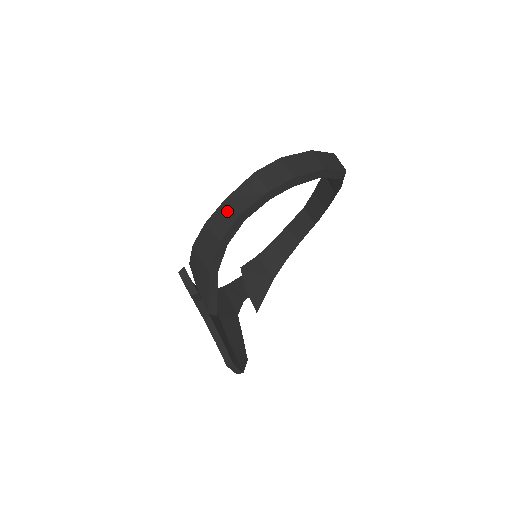
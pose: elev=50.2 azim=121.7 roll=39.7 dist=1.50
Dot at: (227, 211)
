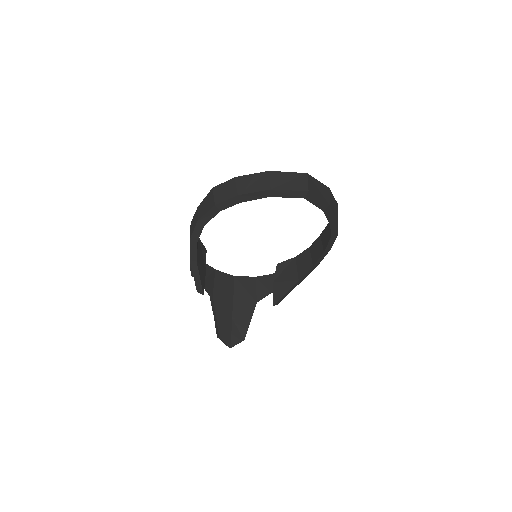
Dot at: (196, 216)
